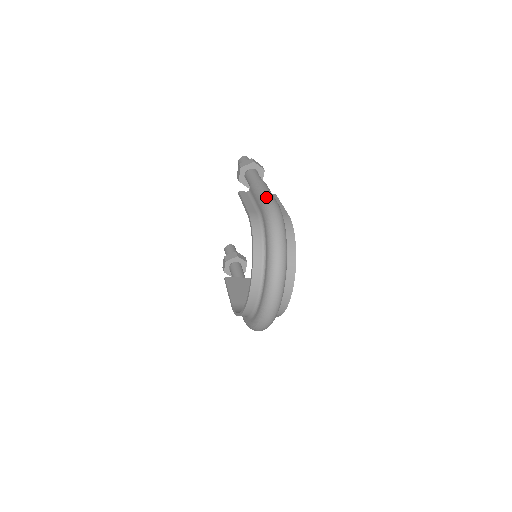
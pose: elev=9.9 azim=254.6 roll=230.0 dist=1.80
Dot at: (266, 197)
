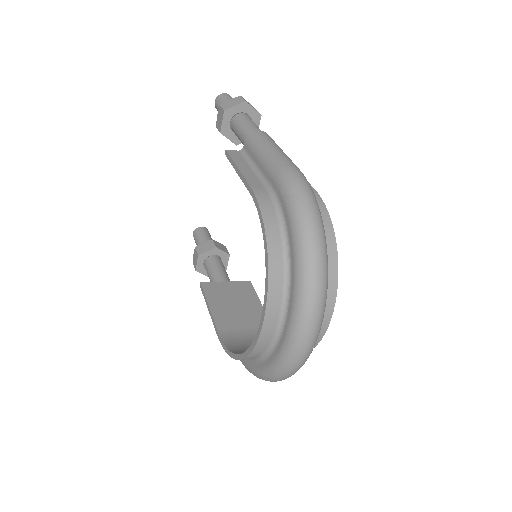
Dot at: (281, 161)
